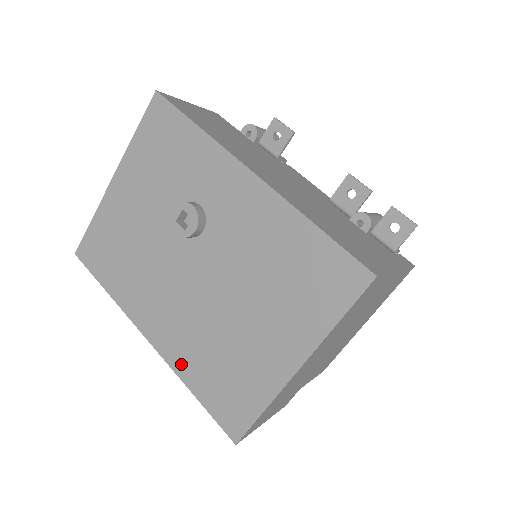
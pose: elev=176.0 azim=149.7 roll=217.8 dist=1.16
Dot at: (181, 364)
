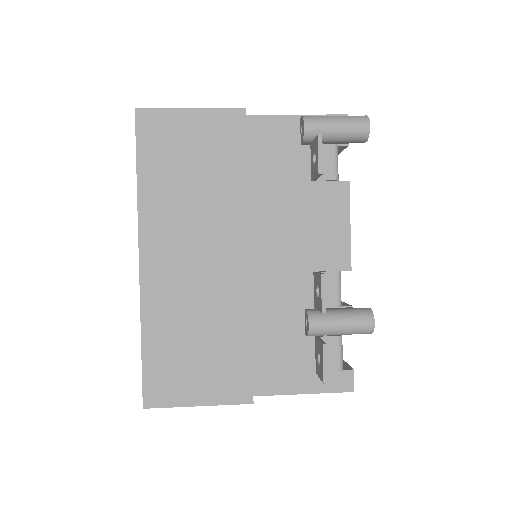
Dot at: occluded
